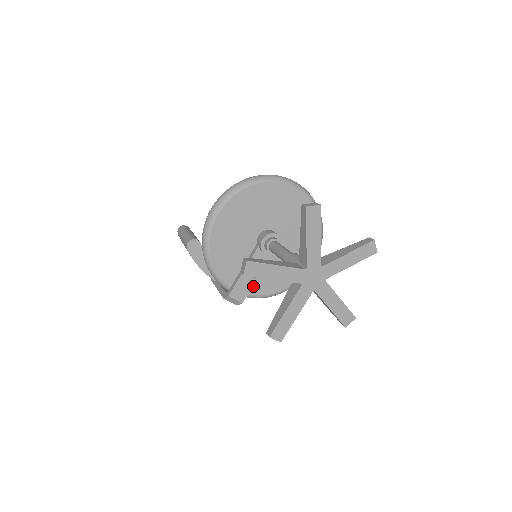
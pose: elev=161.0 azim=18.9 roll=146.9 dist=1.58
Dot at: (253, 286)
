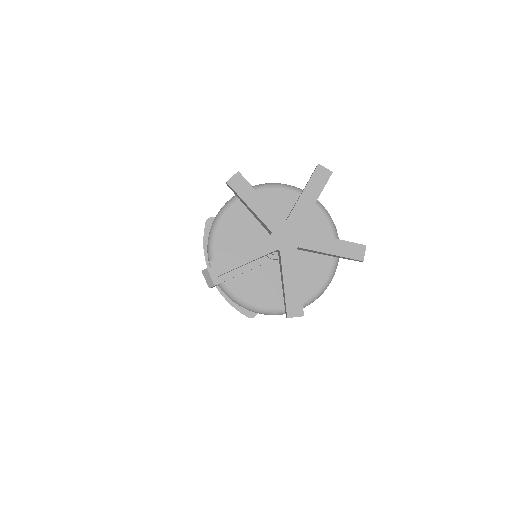
Dot at: (235, 280)
